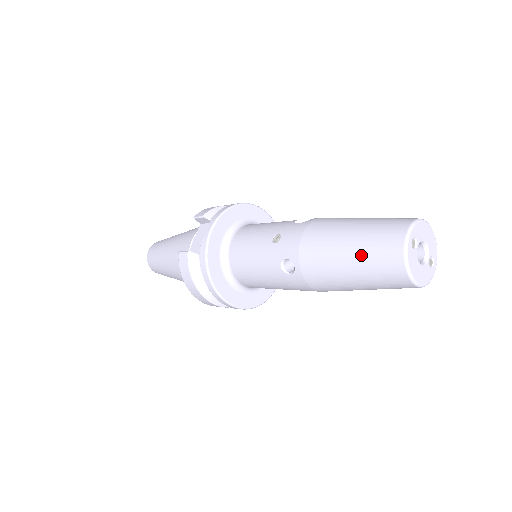
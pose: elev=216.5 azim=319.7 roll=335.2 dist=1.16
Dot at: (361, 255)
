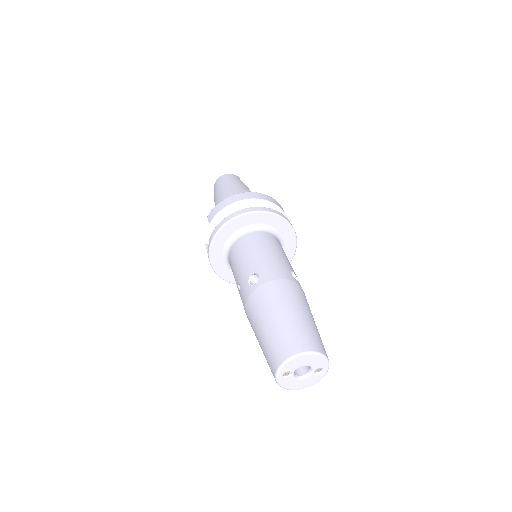
Dot at: occluded
